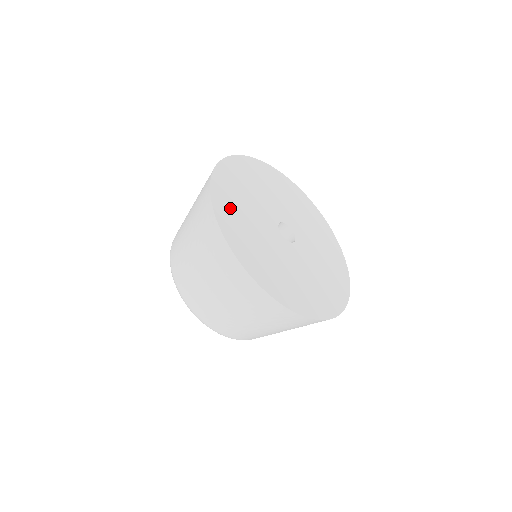
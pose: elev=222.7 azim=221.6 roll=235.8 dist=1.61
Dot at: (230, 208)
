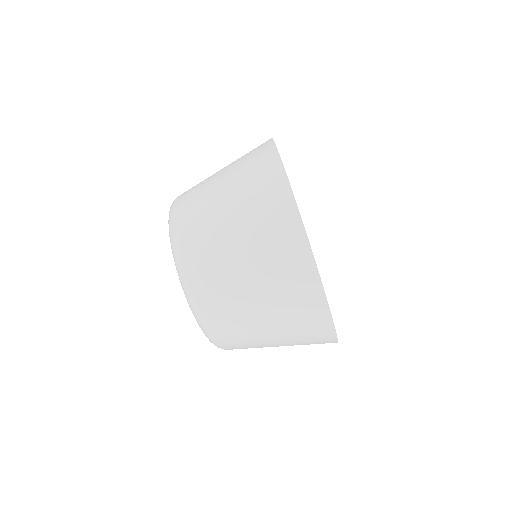
Dot at: occluded
